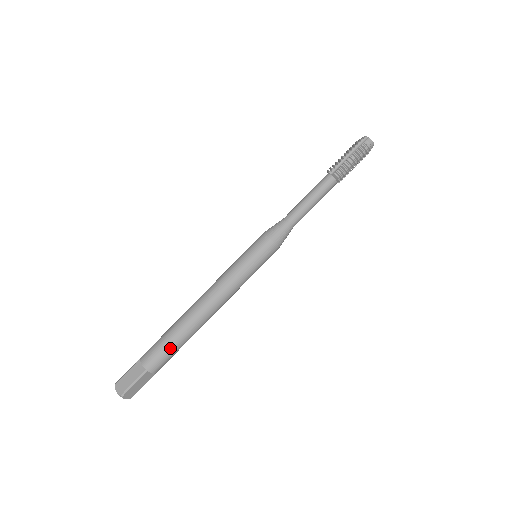
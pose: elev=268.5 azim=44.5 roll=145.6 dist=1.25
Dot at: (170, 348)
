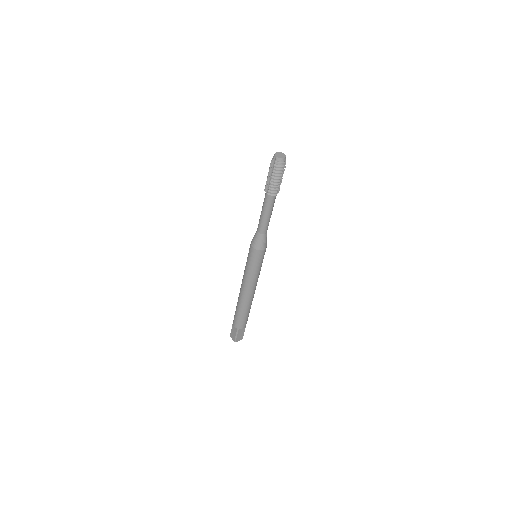
Dot at: (242, 317)
